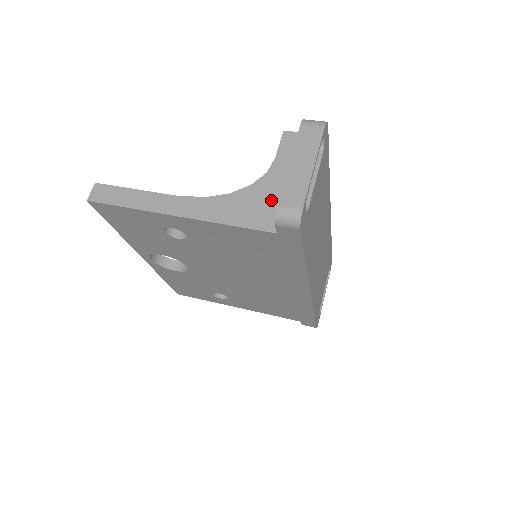
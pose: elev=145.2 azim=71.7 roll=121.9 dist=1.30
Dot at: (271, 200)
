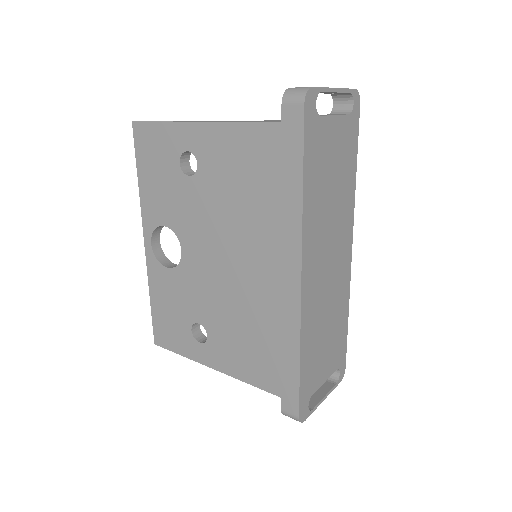
Dot at: occluded
